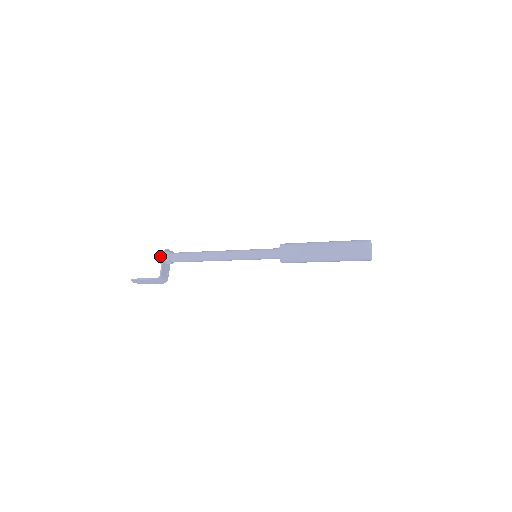
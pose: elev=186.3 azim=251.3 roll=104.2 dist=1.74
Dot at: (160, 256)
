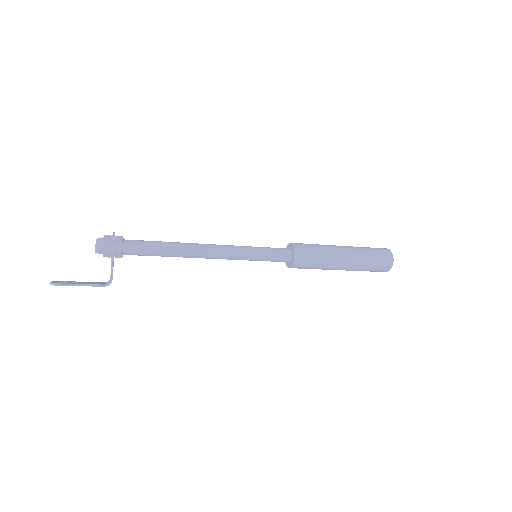
Dot at: (106, 247)
